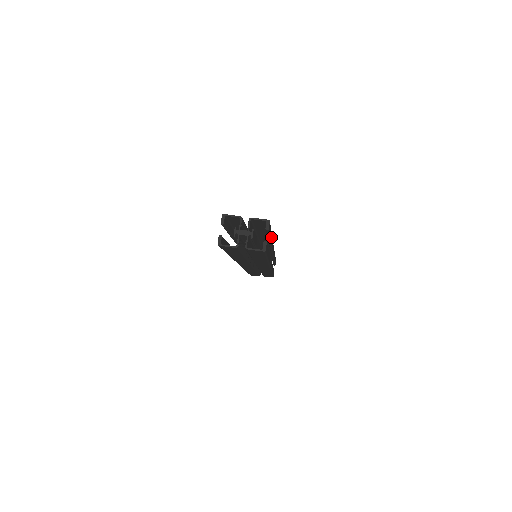
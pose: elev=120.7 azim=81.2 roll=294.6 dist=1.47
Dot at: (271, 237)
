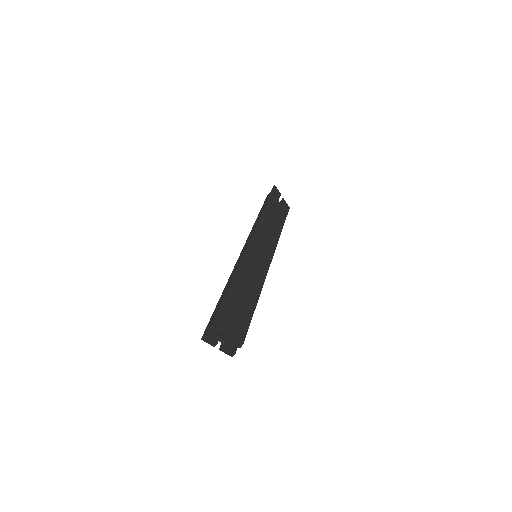
Dot at: (255, 306)
